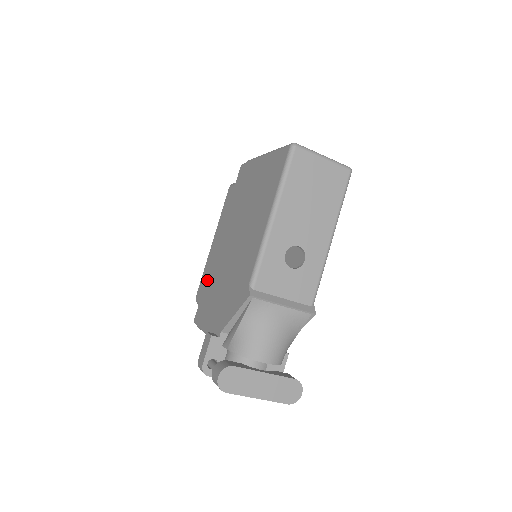
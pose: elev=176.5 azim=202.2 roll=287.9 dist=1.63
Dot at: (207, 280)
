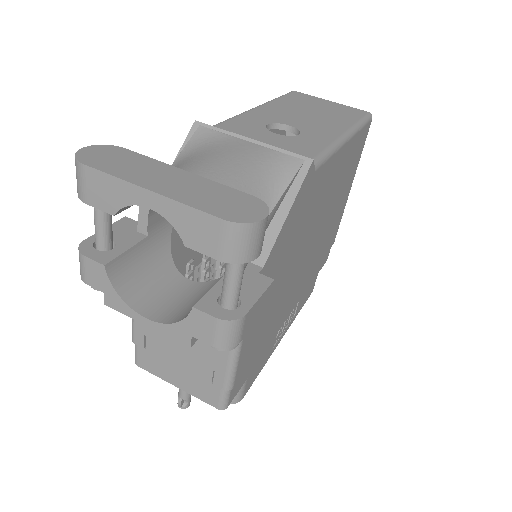
Dot at: occluded
